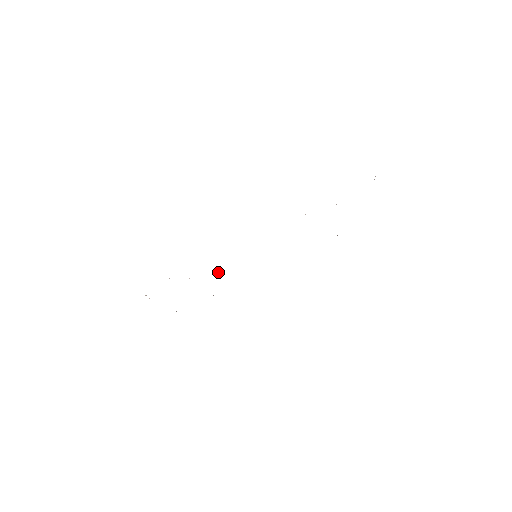
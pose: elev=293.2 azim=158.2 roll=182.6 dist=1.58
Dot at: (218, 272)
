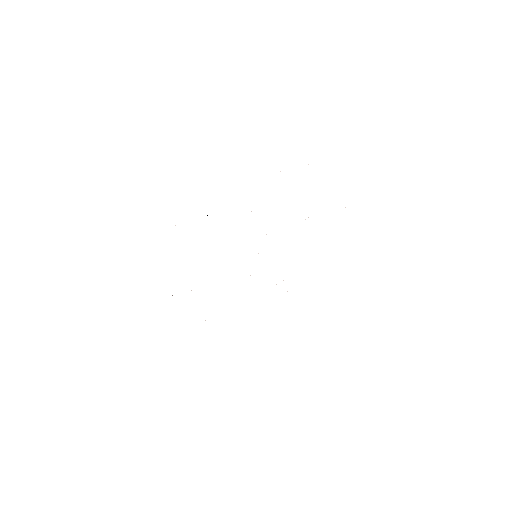
Dot at: occluded
